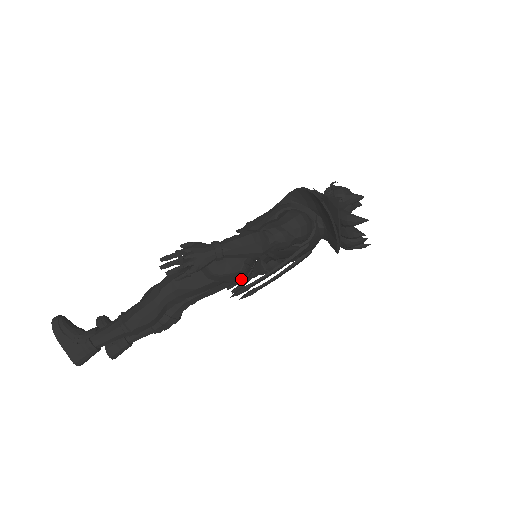
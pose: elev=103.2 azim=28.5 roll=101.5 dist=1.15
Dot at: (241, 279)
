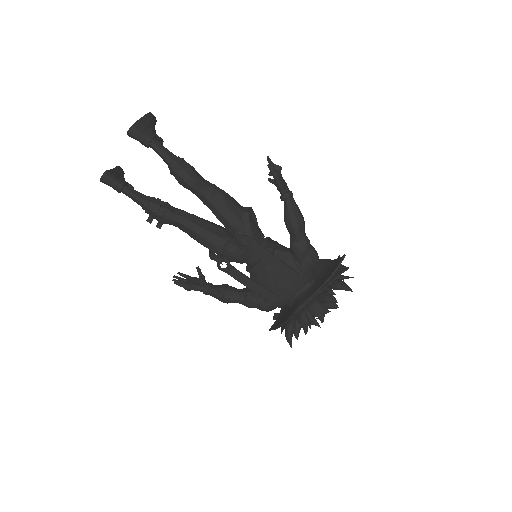
Dot at: (236, 250)
